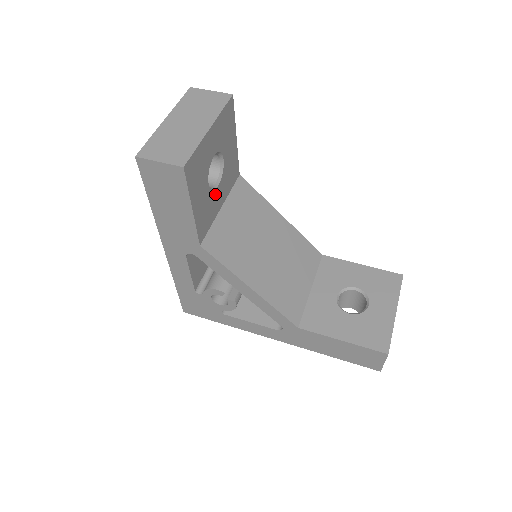
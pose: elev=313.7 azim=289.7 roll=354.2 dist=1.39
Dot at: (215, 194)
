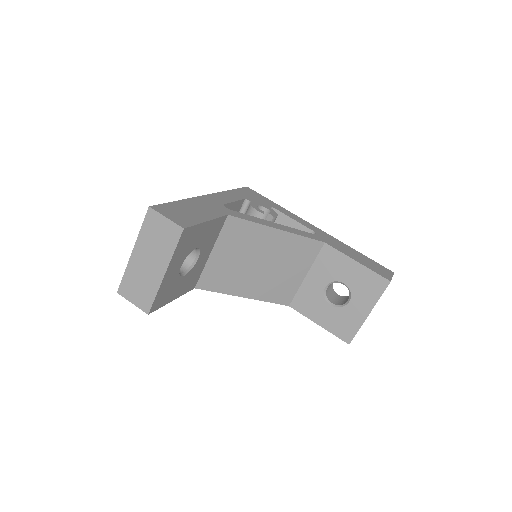
Dot at: (197, 263)
